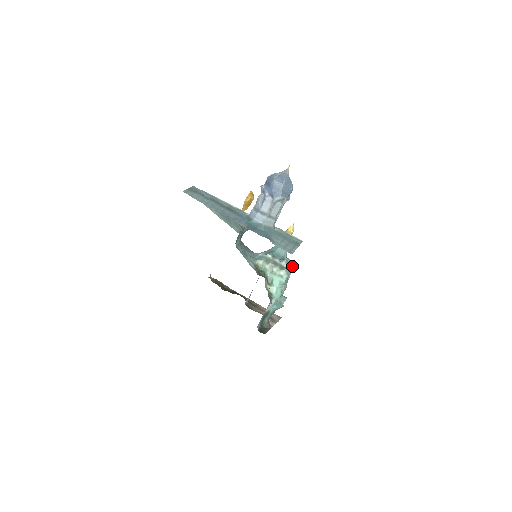
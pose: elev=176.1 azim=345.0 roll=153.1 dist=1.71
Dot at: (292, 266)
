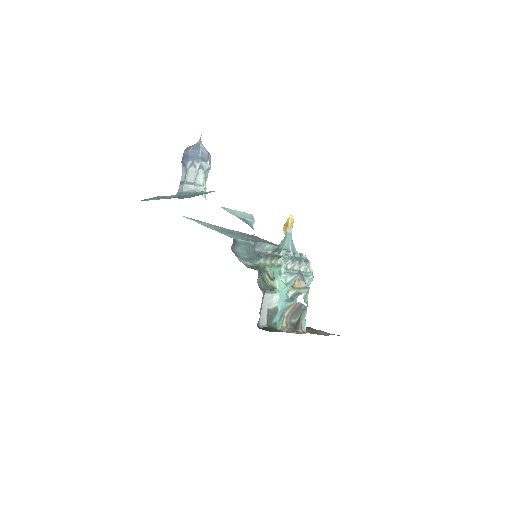
Dot at: (308, 260)
